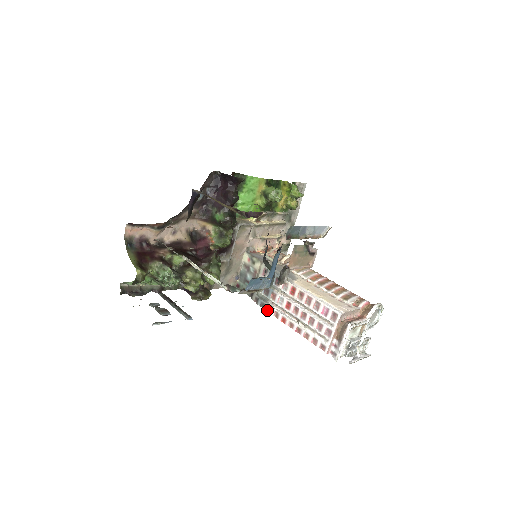
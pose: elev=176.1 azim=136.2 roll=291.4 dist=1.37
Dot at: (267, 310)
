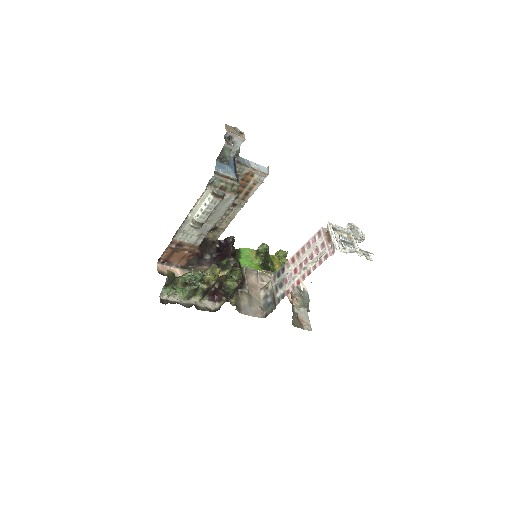
Dot at: (287, 294)
